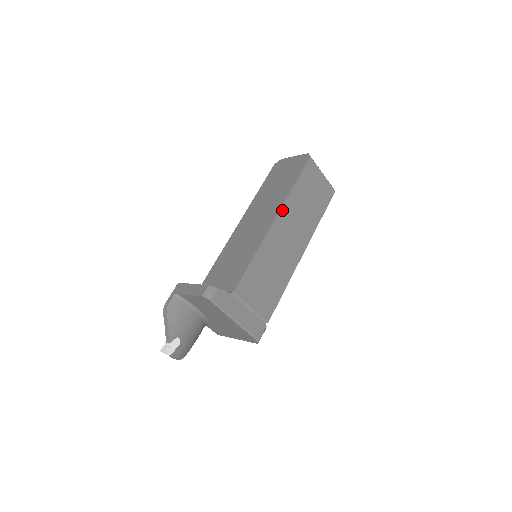
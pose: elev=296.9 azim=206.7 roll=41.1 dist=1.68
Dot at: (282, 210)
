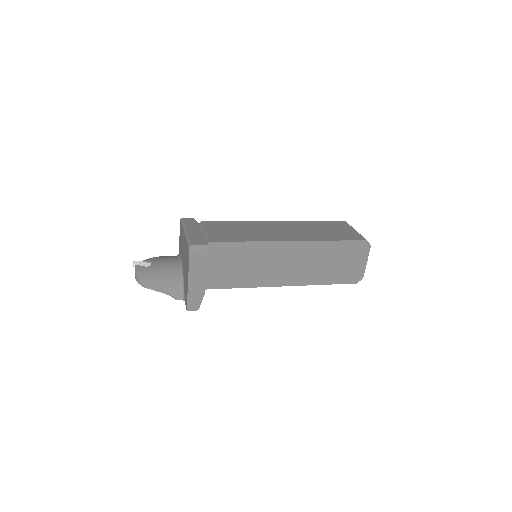
Dot at: (288, 222)
